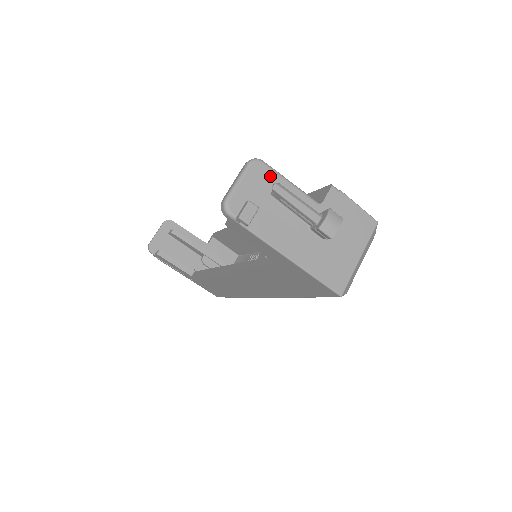
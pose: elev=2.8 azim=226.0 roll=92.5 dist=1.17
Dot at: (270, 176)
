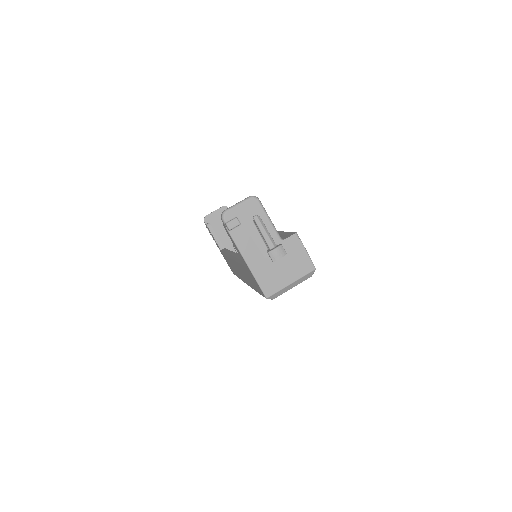
Dot at: (258, 210)
